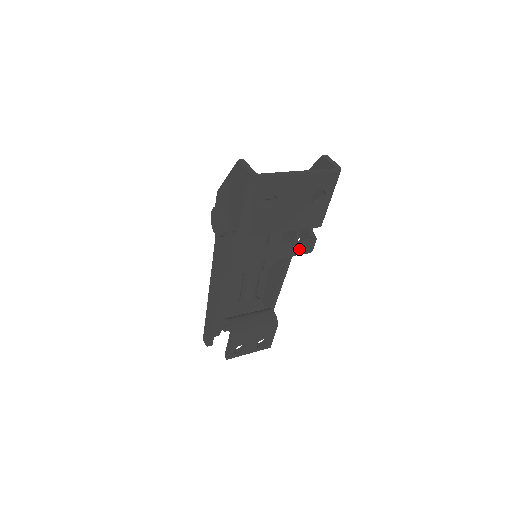
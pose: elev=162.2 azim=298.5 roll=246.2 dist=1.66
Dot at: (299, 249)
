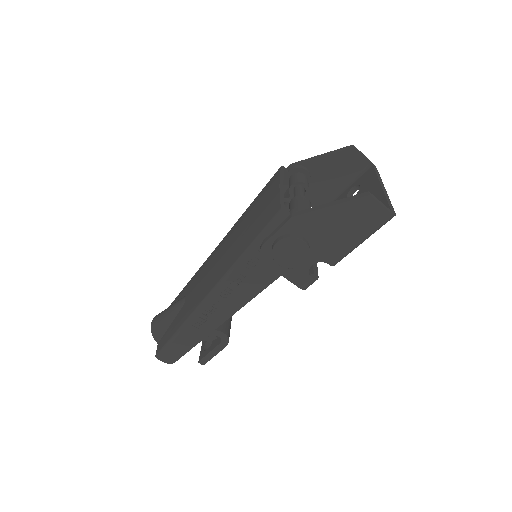
Dot at: occluded
